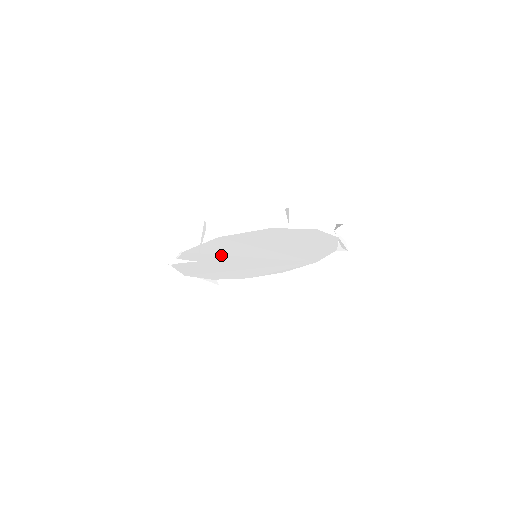
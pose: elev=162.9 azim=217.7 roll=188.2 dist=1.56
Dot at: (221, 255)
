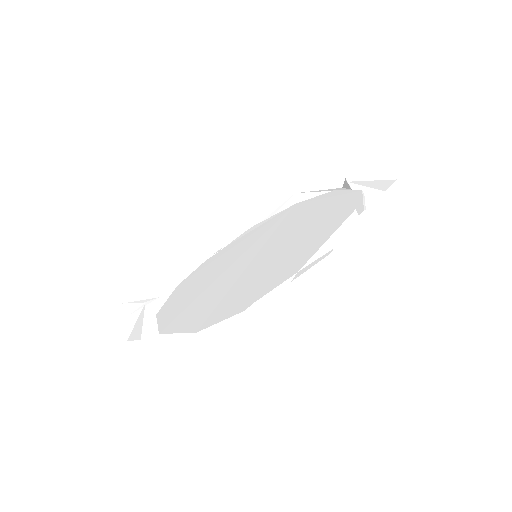
Dot at: occluded
